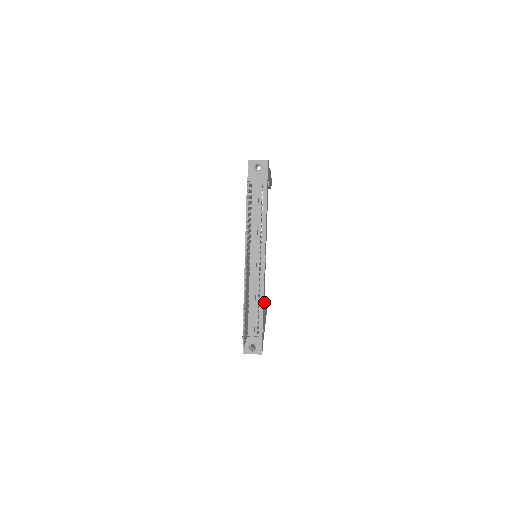
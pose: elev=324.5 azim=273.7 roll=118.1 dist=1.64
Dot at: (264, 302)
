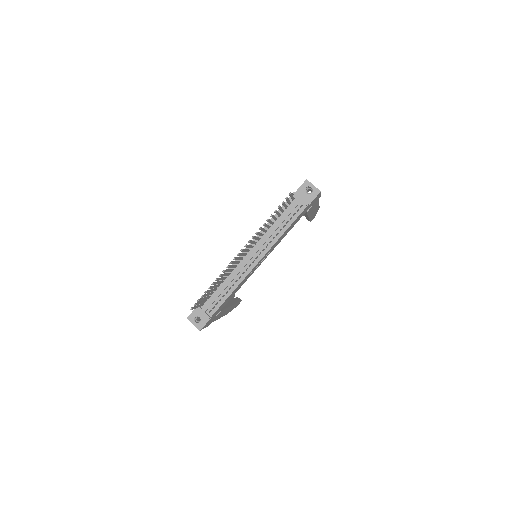
Dot at: (236, 301)
